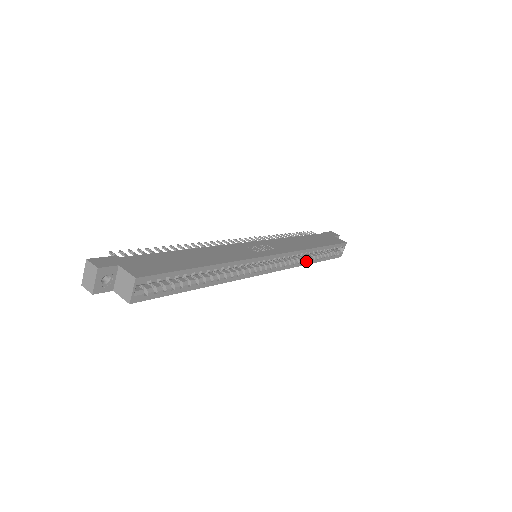
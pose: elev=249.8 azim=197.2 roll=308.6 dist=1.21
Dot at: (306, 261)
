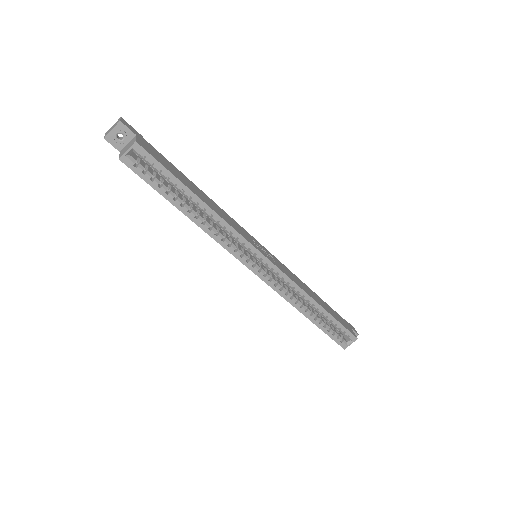
Dot at: (301, 307)
